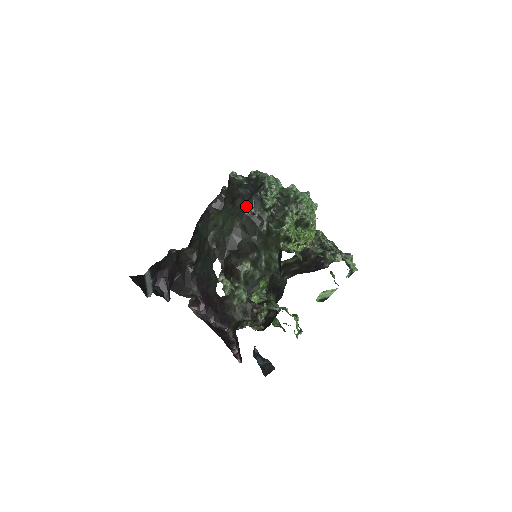
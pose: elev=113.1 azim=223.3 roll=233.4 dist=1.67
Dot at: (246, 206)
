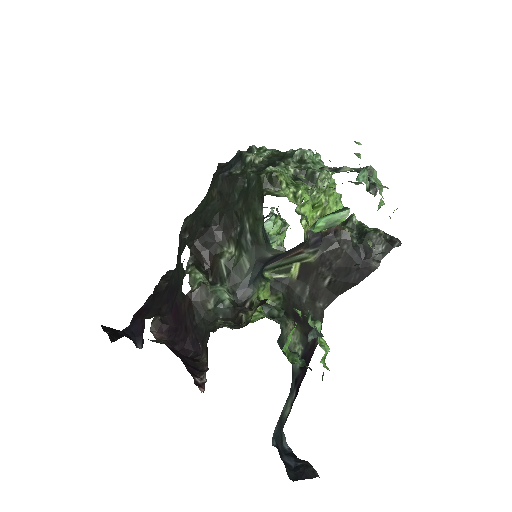
Dot at: (223, 170)
